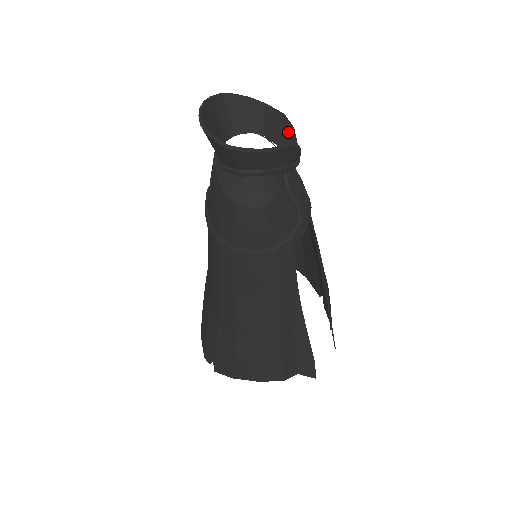
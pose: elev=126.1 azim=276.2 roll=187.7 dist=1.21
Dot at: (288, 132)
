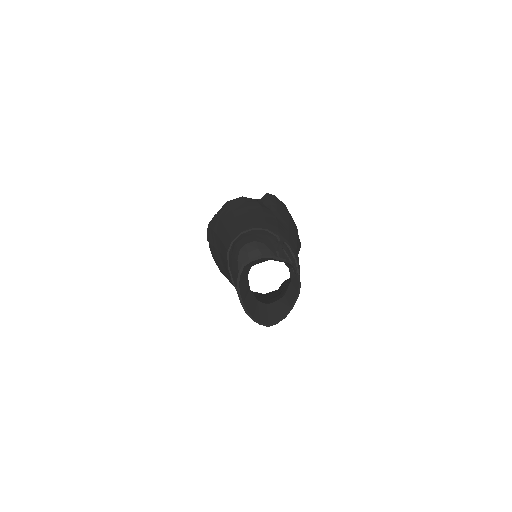
Dot at: (289, 264)
